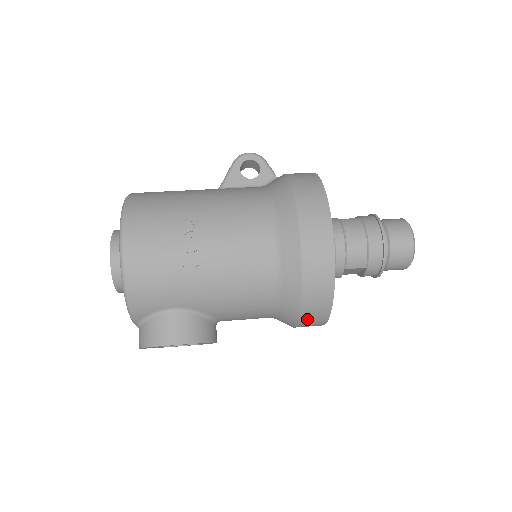
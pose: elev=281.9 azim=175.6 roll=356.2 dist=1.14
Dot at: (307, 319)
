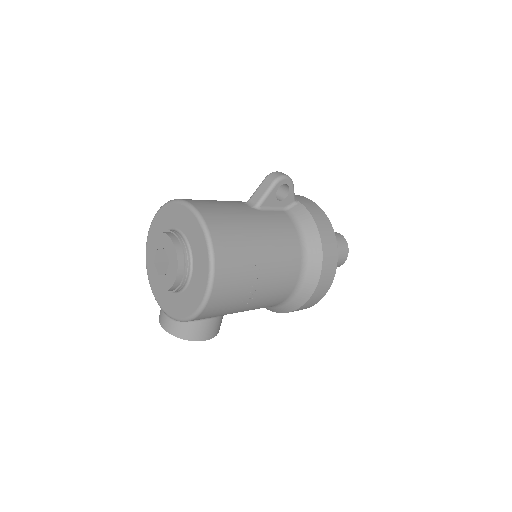
Dot at: occluded
